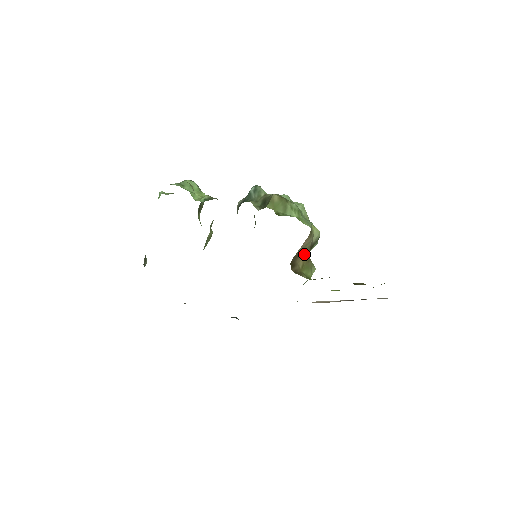
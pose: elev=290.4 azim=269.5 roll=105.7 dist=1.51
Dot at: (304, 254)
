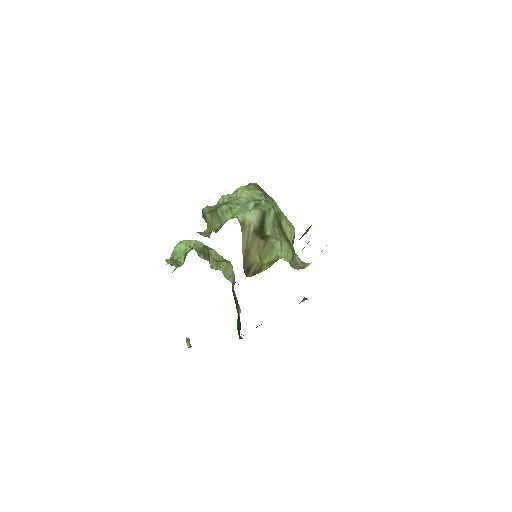
Dot at: (254, 247)
